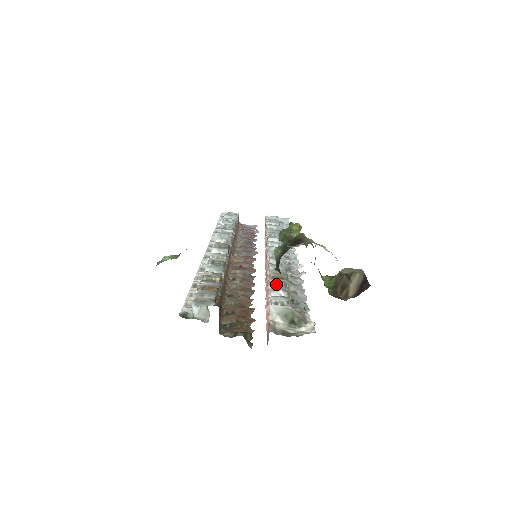
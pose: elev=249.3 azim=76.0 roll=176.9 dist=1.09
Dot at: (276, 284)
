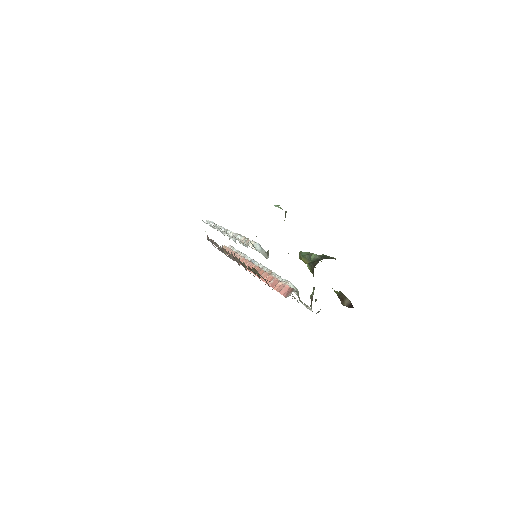
Dot at: occluded
